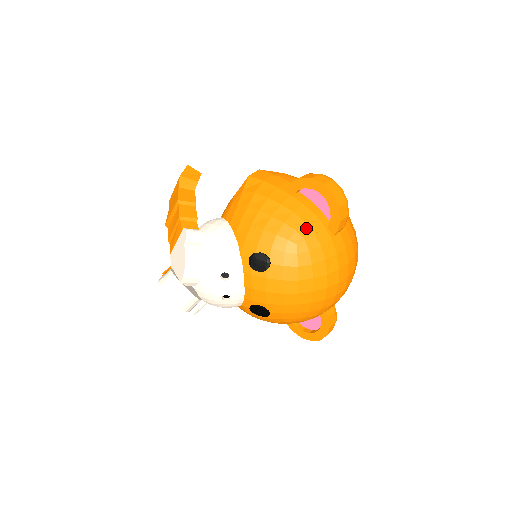
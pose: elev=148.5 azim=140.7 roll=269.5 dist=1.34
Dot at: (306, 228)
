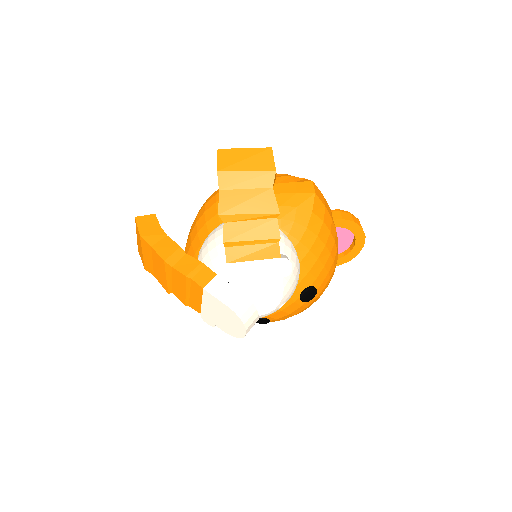
Dot at: occluded
